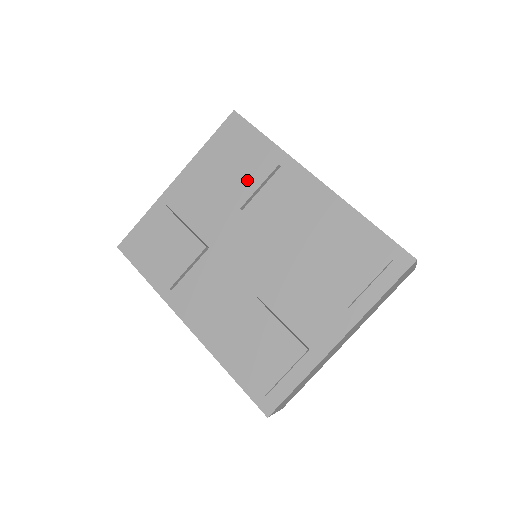
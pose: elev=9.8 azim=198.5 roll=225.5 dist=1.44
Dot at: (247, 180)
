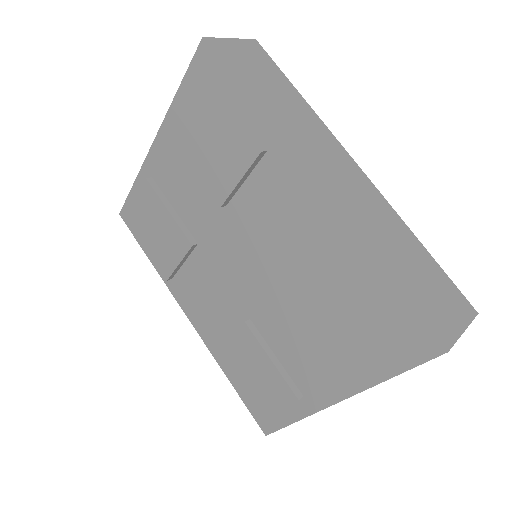
Dot at: (224, 168)
